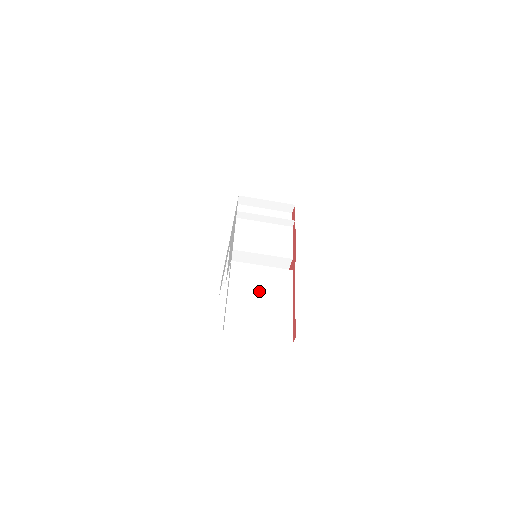
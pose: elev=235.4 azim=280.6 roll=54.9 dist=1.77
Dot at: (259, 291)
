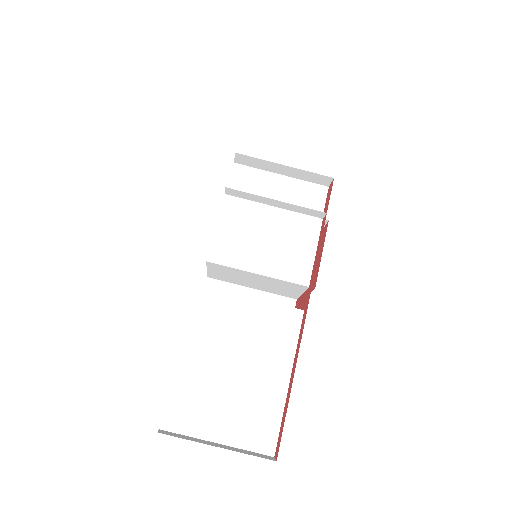
Dot at: (237, 350)
